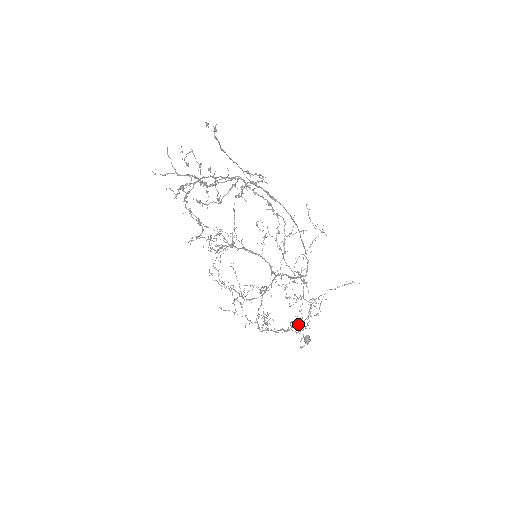
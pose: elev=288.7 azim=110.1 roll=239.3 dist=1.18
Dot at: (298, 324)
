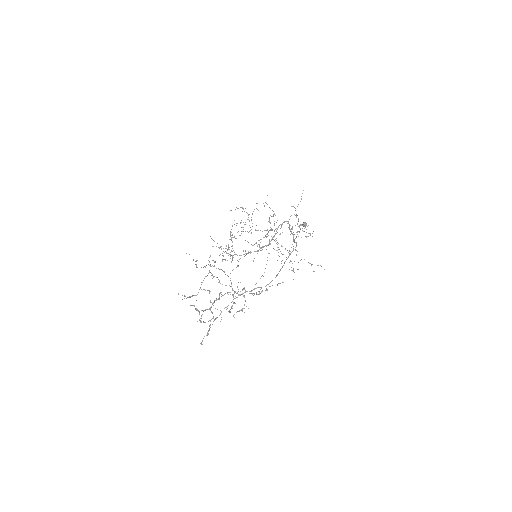
Dot at: occluded
